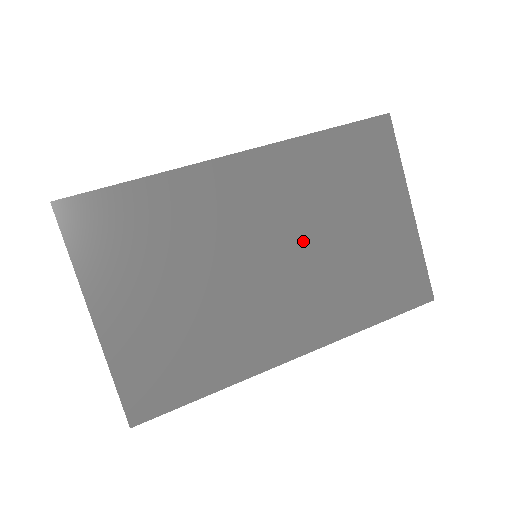
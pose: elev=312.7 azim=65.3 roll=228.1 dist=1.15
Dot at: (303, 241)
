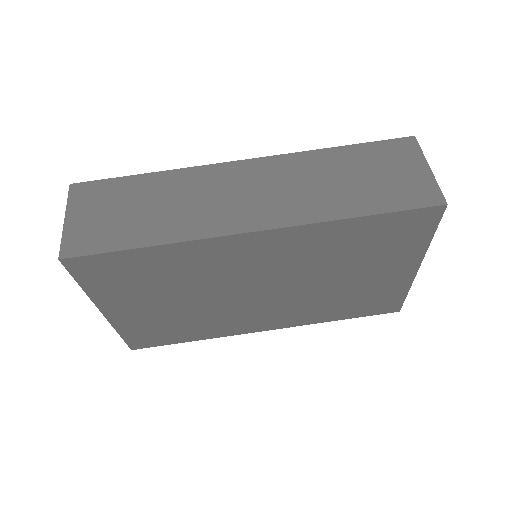
Dot at: (296, 283)
